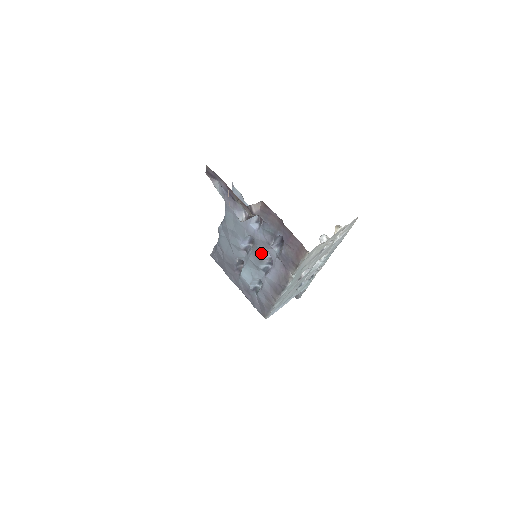
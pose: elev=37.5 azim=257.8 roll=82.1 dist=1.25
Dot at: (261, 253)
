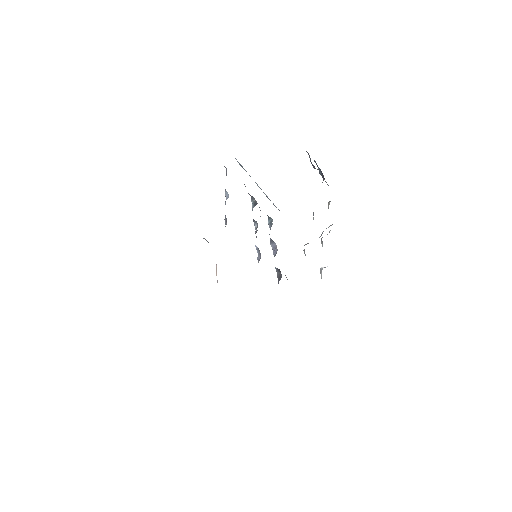
Dot at: occluded
